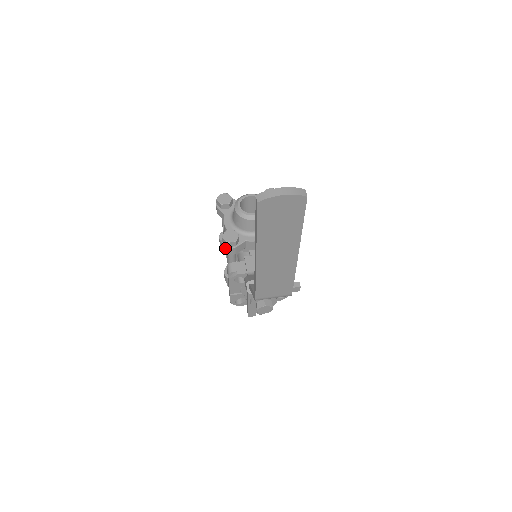
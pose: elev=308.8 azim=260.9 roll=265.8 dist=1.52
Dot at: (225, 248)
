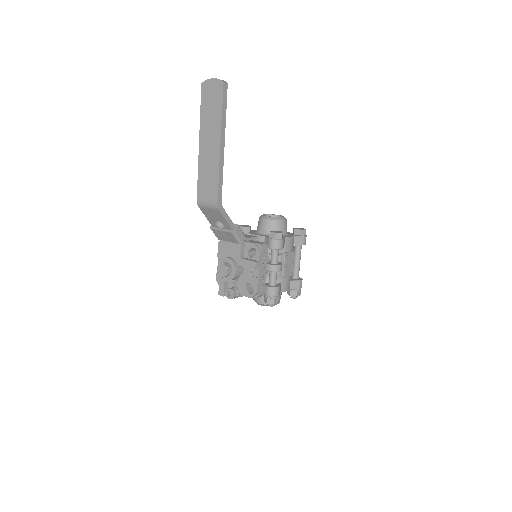
Dot at: occluded
